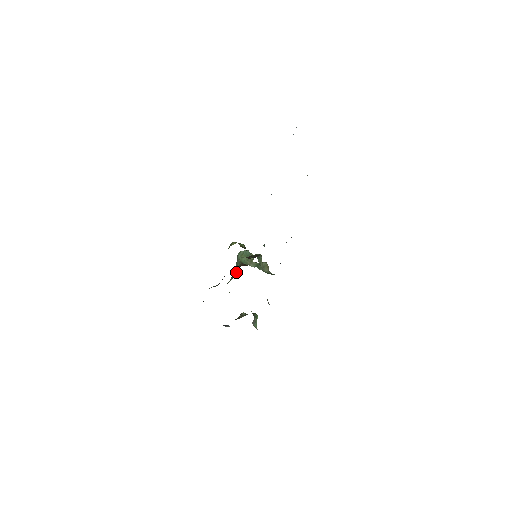
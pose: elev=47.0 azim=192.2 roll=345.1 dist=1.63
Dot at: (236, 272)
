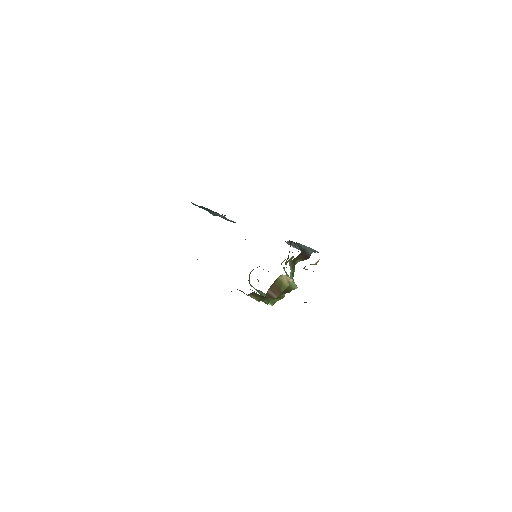
Dot at: occluded
